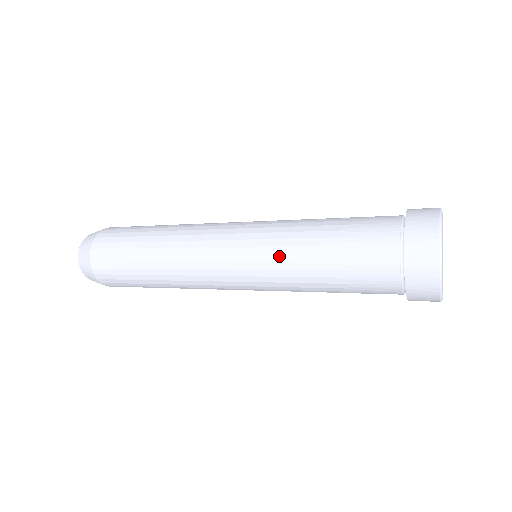
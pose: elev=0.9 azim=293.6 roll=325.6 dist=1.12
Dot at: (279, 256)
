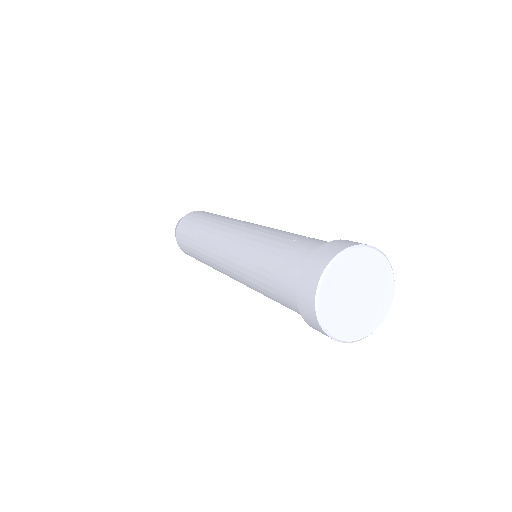
Dot at: (244, 275)
